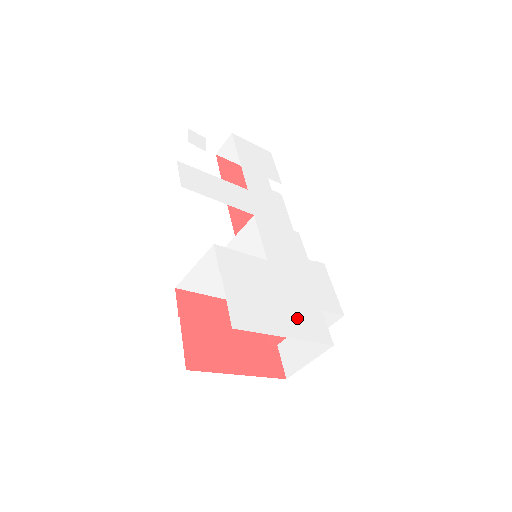
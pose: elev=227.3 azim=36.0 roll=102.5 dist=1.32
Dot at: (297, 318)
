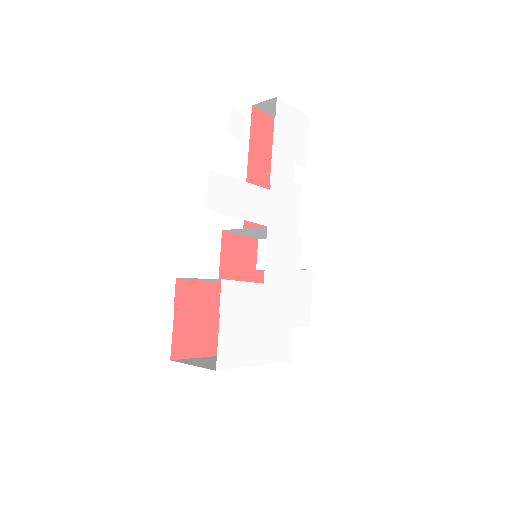
Dot at: (270, 342)
